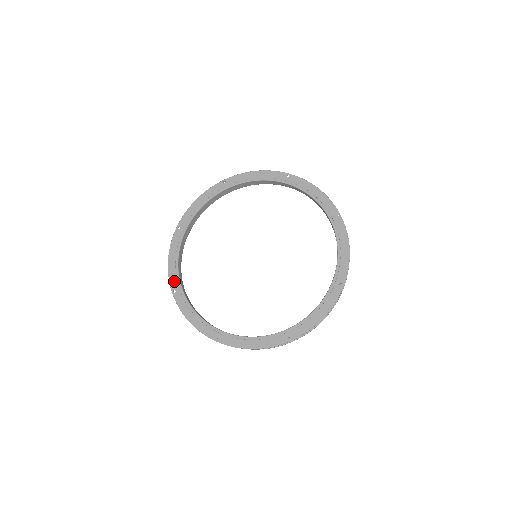
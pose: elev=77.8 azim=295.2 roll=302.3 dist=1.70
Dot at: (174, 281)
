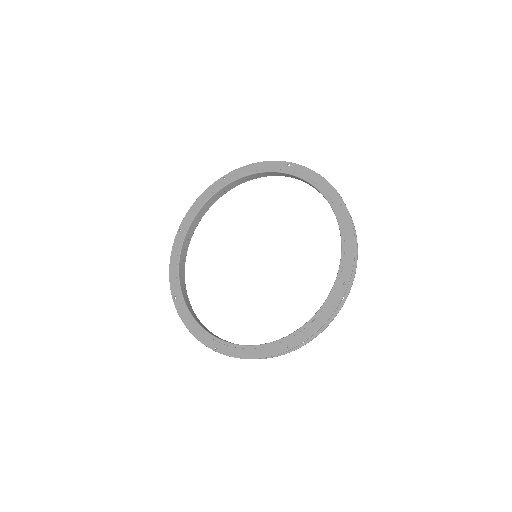
Dot at: (175, 287)
